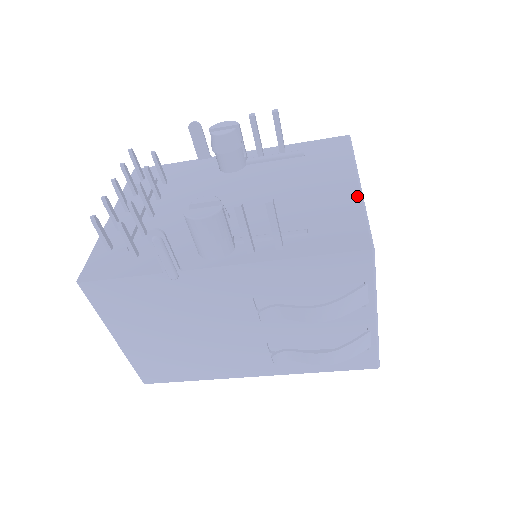
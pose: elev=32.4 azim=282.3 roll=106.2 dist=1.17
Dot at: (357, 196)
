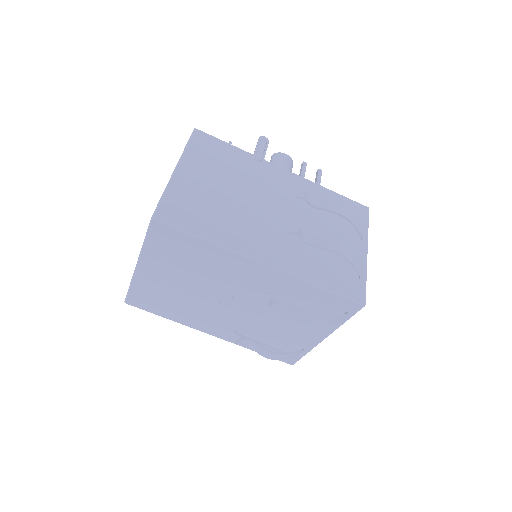
Dot at: occluded
